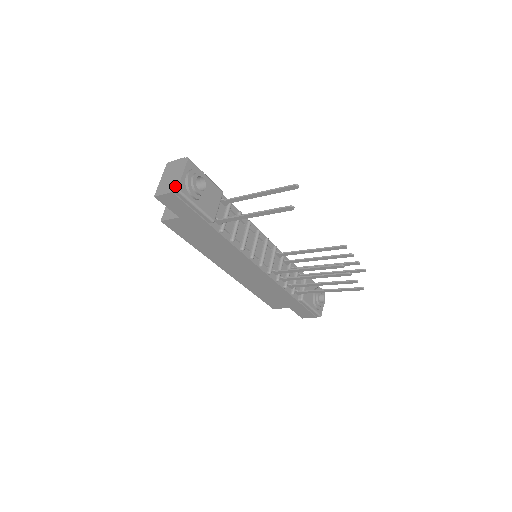
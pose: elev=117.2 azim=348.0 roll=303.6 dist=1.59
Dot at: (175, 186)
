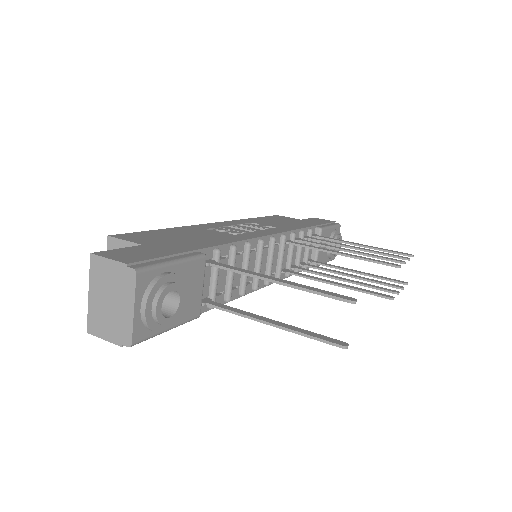
Dot at: (125, 337)
